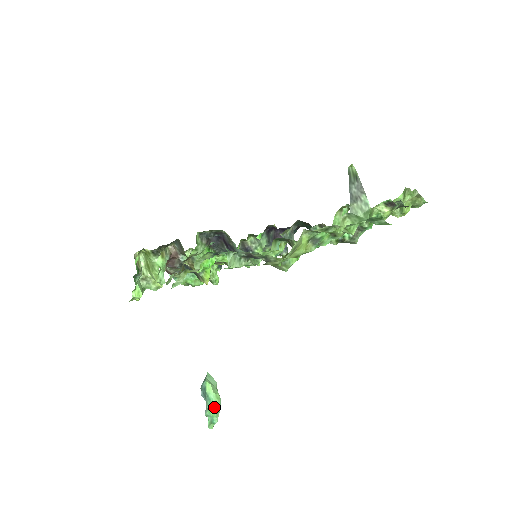
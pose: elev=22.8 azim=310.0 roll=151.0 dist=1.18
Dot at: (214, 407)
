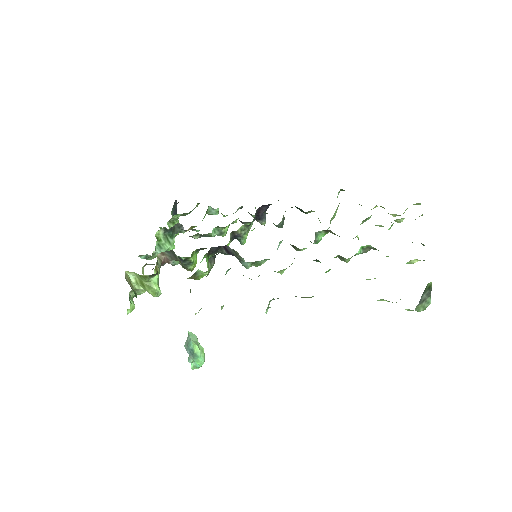
Dot at: (202, 361)
